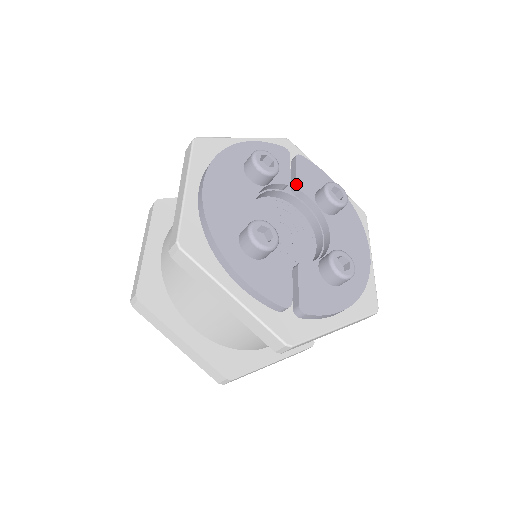
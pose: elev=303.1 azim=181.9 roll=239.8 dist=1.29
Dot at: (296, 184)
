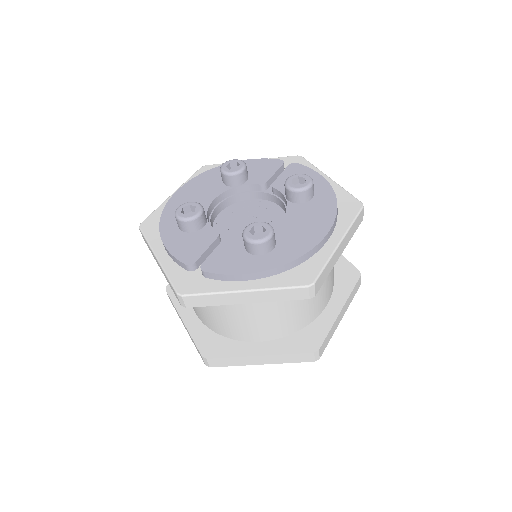
Dot at: (272, 183)
